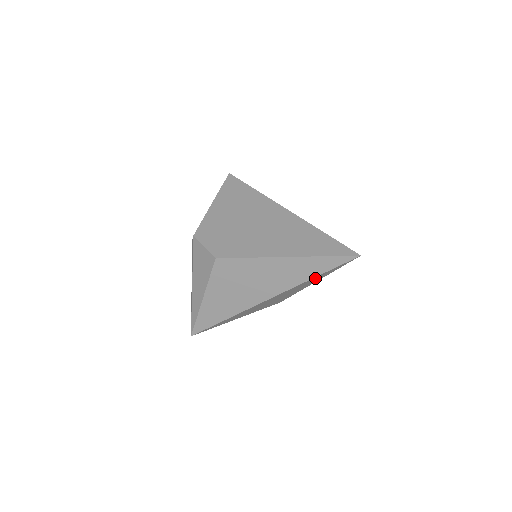
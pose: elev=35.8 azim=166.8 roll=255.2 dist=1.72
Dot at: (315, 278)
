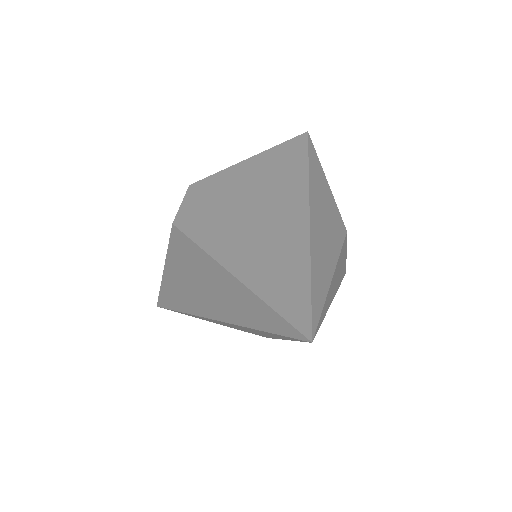
Dot at: occluded
